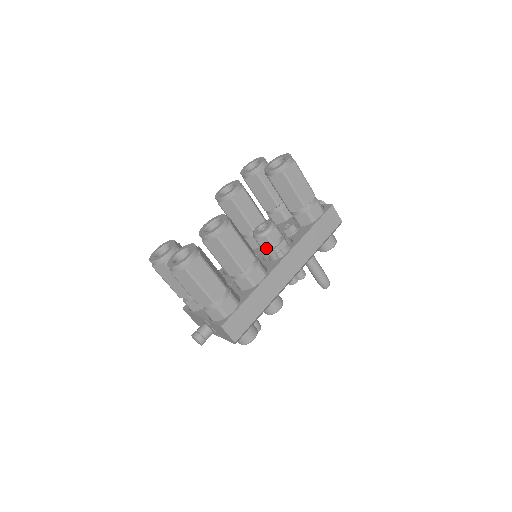
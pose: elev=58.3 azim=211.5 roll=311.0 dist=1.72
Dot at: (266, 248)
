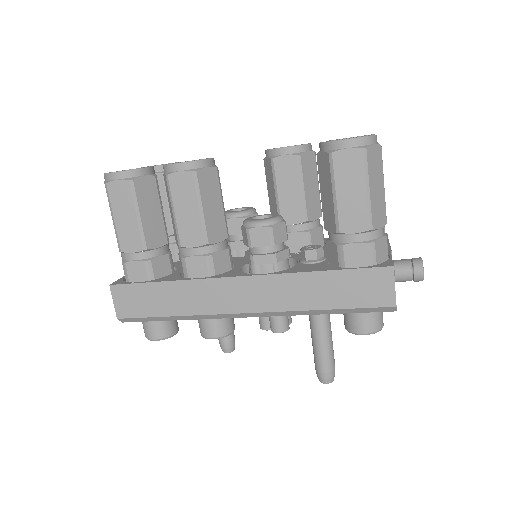
Dot at: (249, 248)
